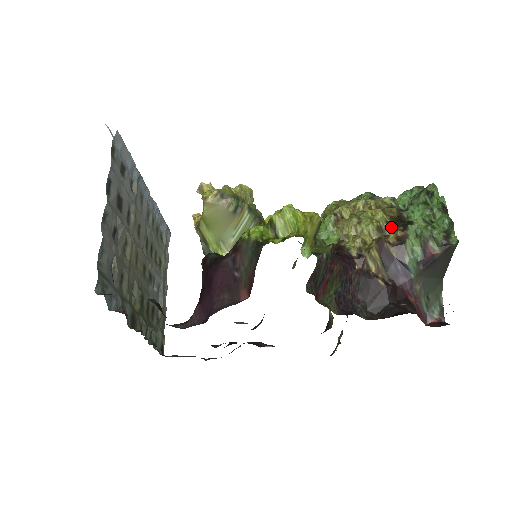
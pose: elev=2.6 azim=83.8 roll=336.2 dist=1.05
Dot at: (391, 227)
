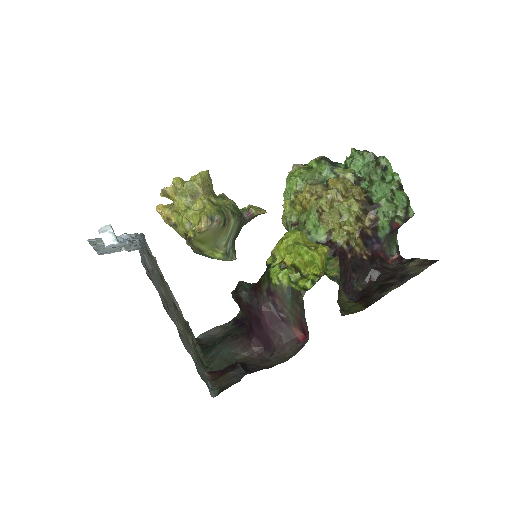
Dot at: (365, 213)
